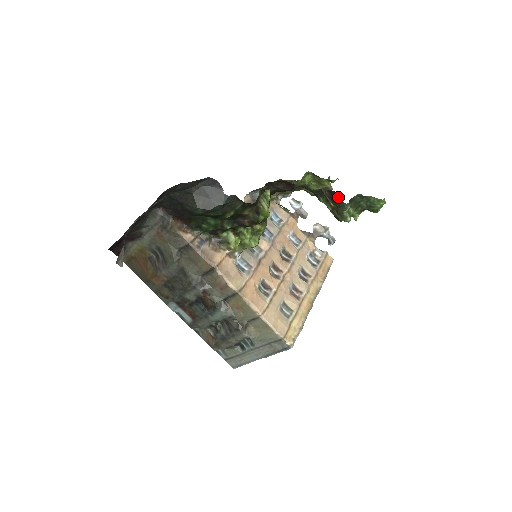
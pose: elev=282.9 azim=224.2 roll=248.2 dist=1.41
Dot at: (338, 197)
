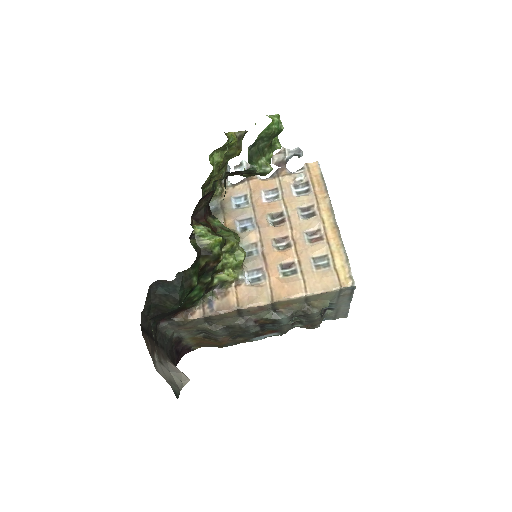
Dot at: (238, 172)
